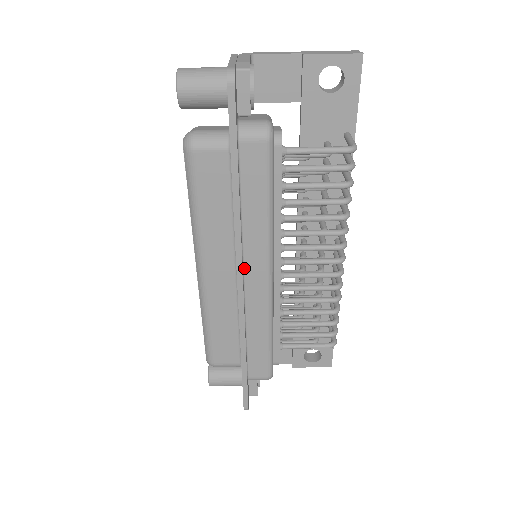
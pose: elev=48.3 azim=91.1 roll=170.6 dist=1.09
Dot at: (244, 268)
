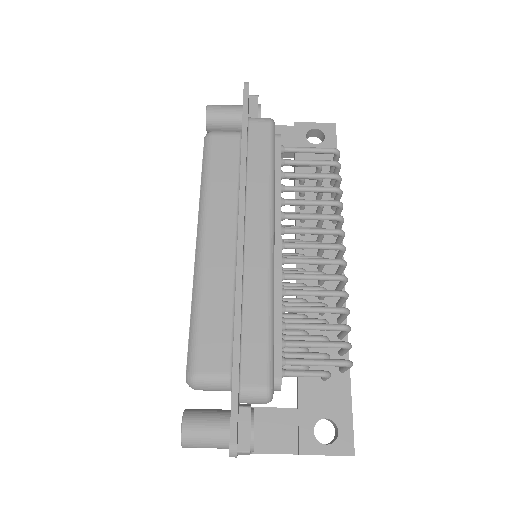
Dot at: (245, 225)
